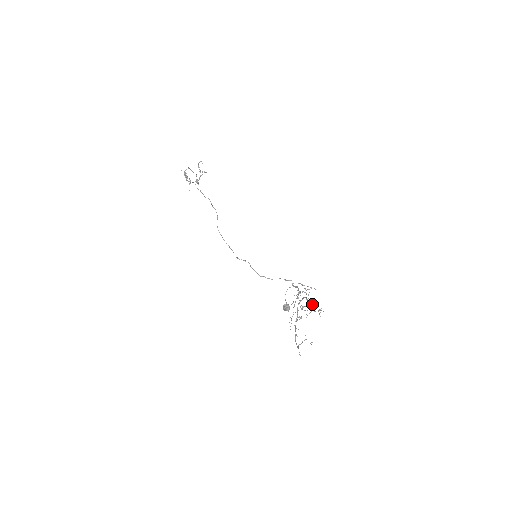
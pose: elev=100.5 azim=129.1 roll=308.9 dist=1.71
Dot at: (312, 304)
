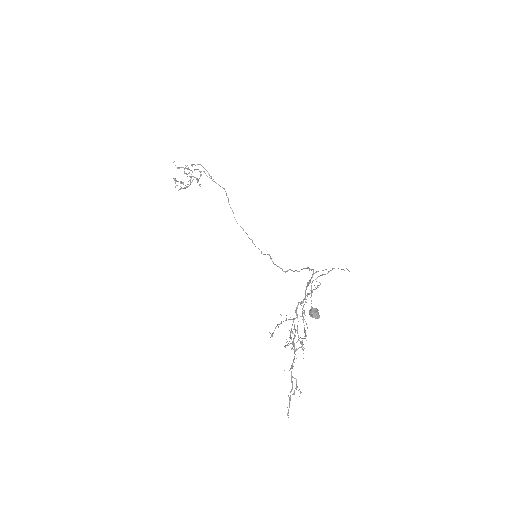
Dot at: occluded
